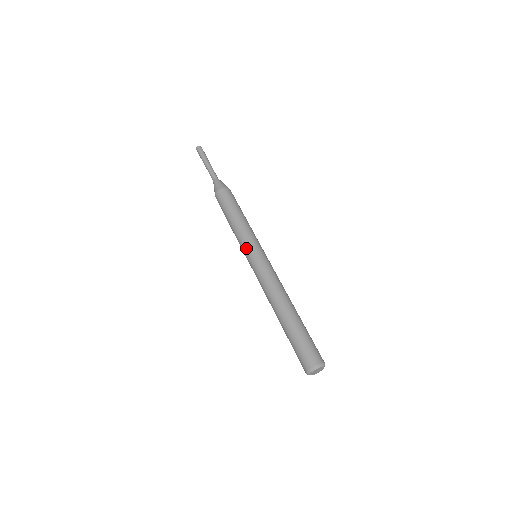
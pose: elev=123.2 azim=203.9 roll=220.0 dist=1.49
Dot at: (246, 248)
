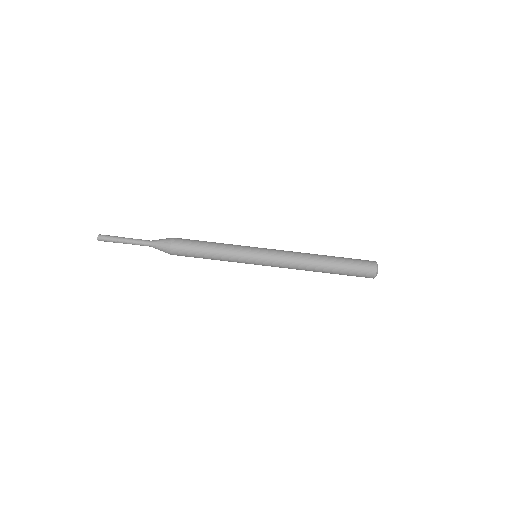
Dot at: occluded
